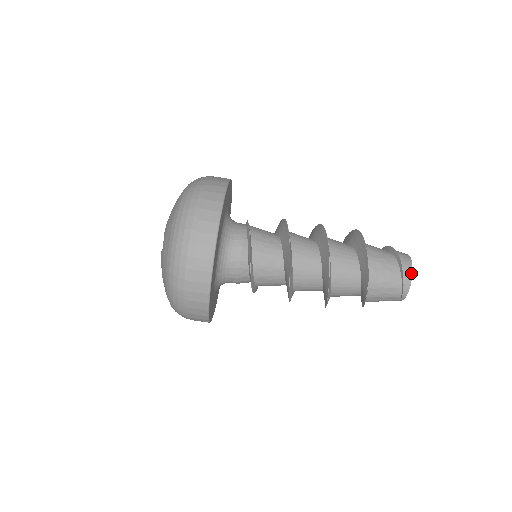
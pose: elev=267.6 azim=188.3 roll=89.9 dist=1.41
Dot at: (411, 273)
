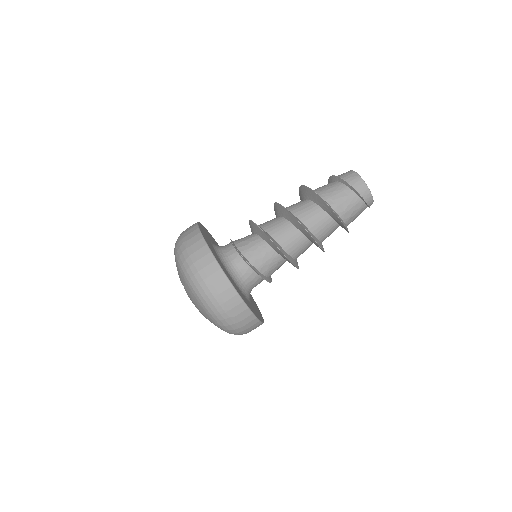
Dot at: (372, 197)
